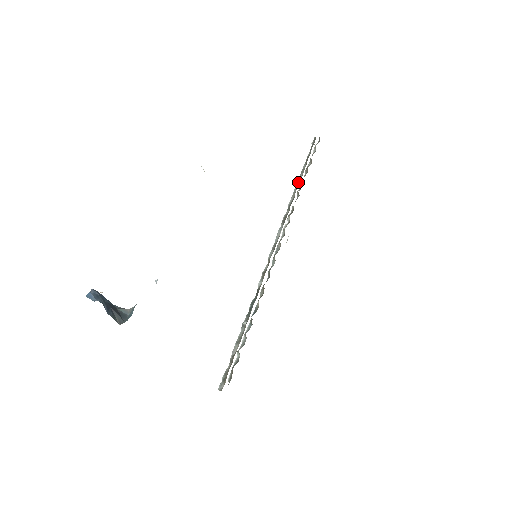
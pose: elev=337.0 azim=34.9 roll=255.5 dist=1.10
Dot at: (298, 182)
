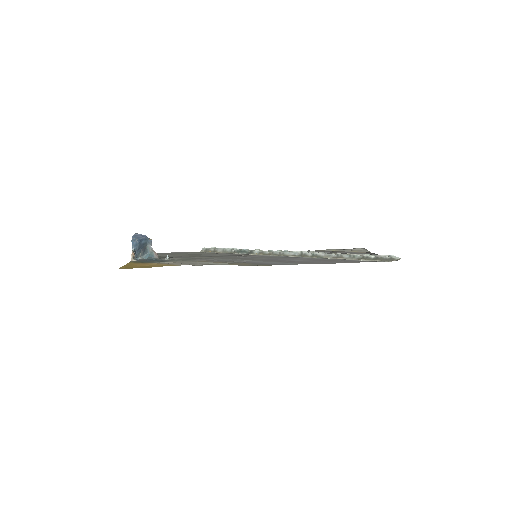
Dot at: (339, 256)
